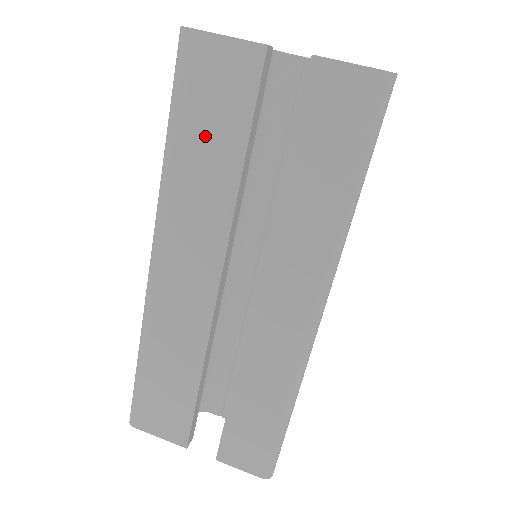
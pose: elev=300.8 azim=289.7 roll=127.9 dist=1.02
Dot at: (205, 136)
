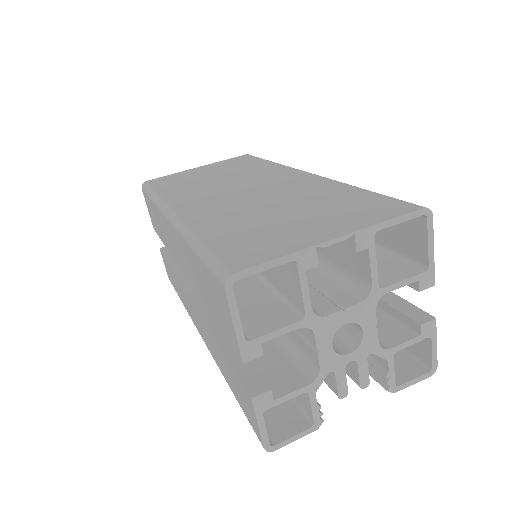
Dot at: (205, 285)
